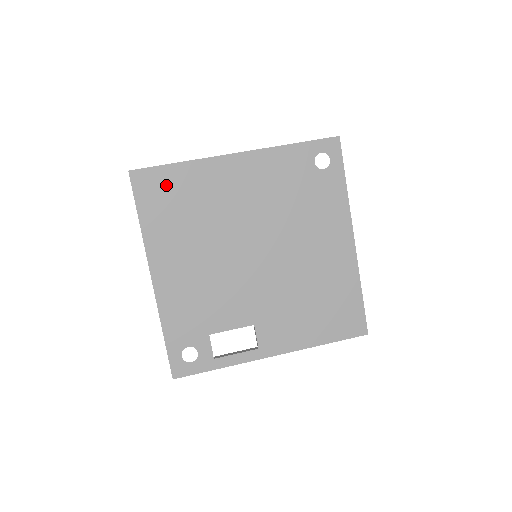
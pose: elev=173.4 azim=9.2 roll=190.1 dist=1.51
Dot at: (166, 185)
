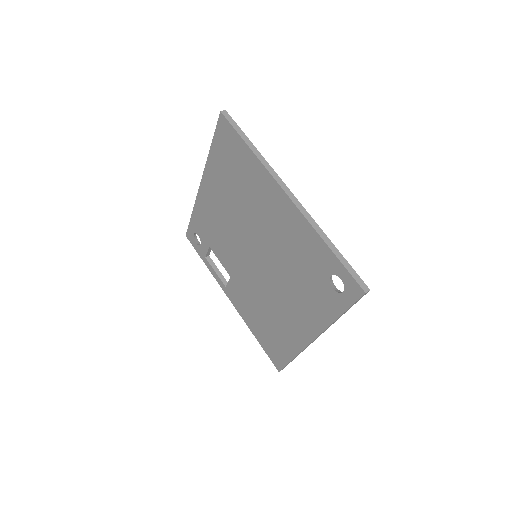
Dot at: (235, 150)
